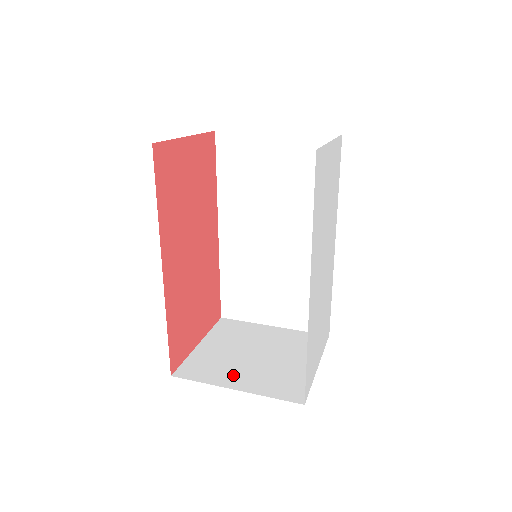
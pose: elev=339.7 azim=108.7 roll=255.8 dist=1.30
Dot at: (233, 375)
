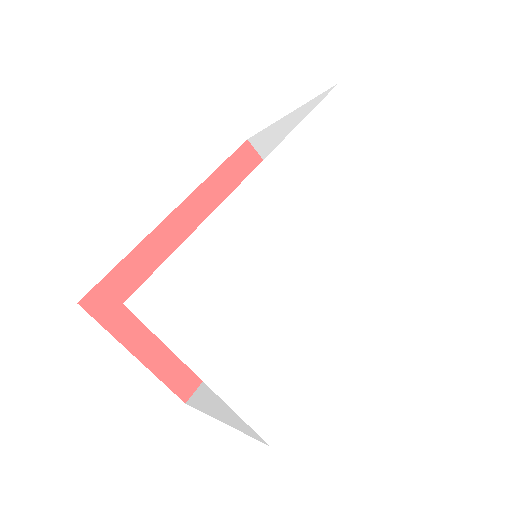
Dot at: occluded
